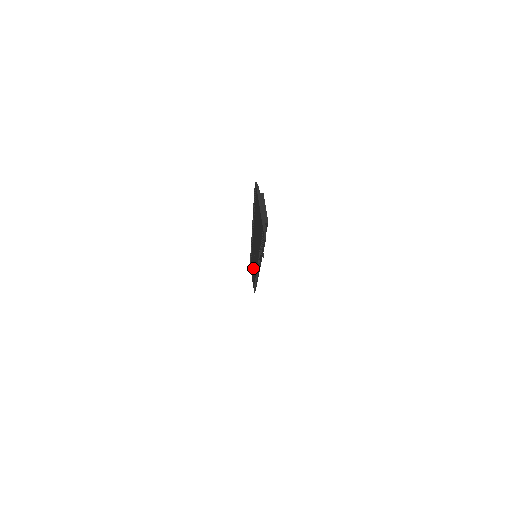
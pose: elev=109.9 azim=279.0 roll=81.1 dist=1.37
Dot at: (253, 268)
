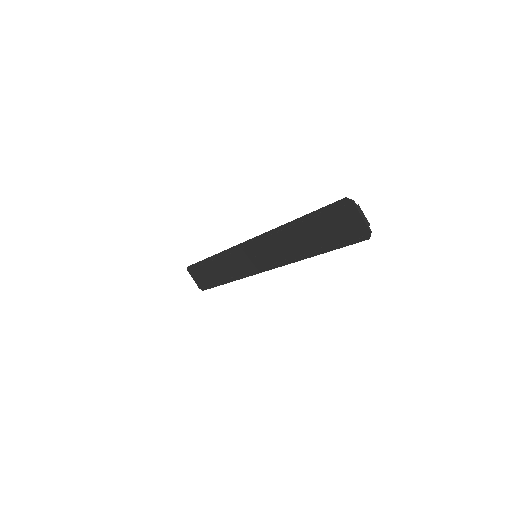
Dot at: (226, 268)
